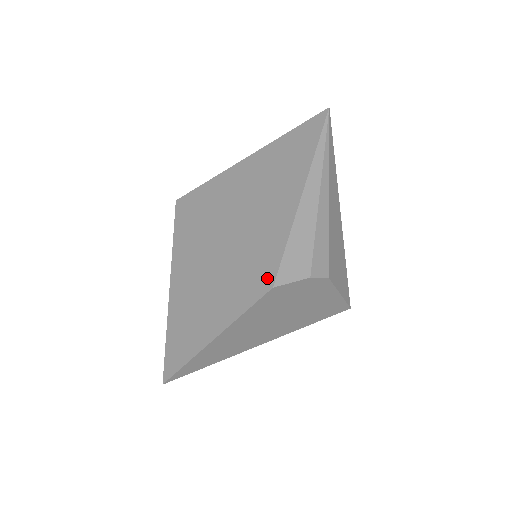
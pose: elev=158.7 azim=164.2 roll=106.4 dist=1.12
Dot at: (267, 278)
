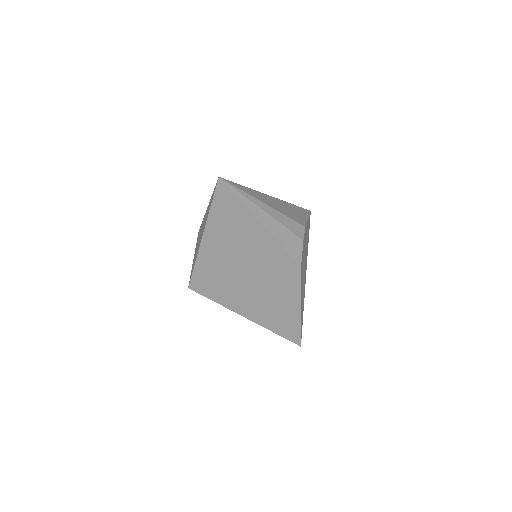
Dot at: (293, 267)
